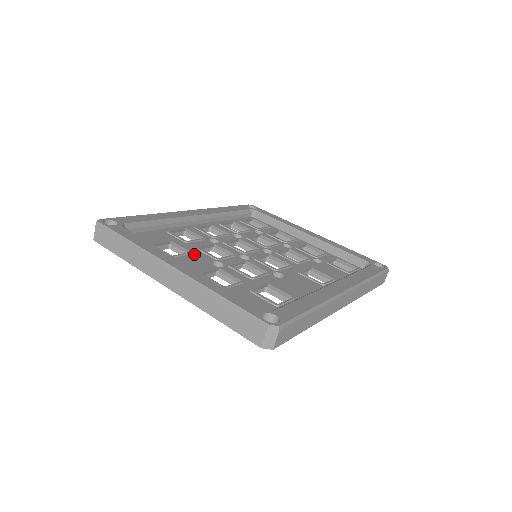
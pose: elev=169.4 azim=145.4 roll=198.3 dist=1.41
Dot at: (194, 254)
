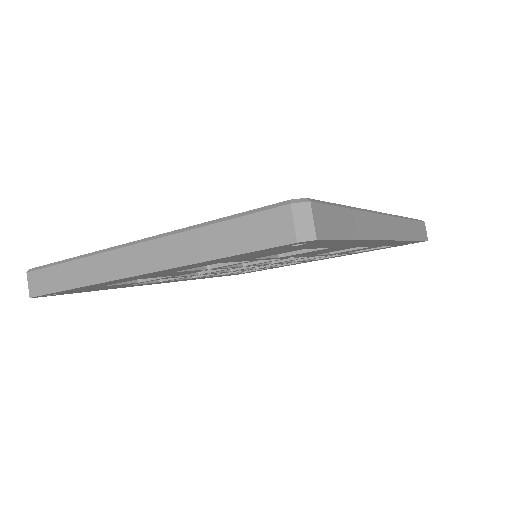
Dot at: occluded
